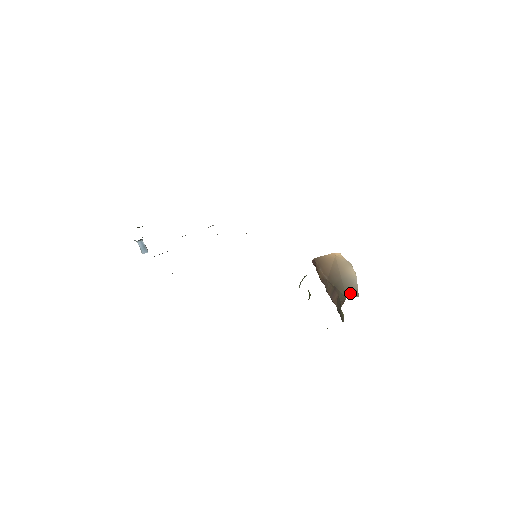
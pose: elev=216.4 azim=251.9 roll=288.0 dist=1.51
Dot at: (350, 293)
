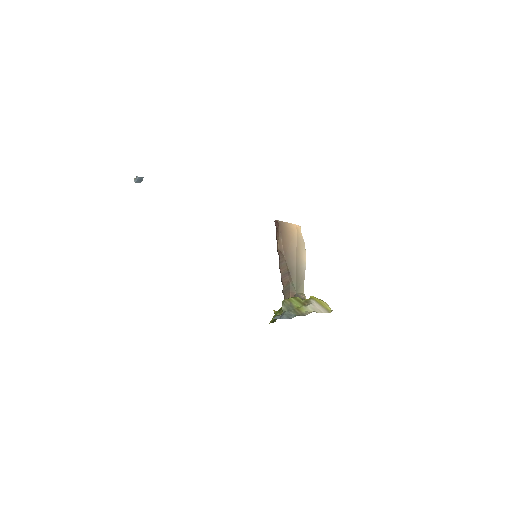
Dot at: (299, 287)
